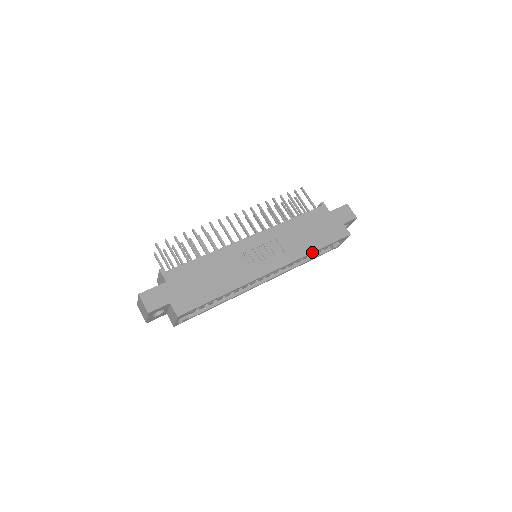
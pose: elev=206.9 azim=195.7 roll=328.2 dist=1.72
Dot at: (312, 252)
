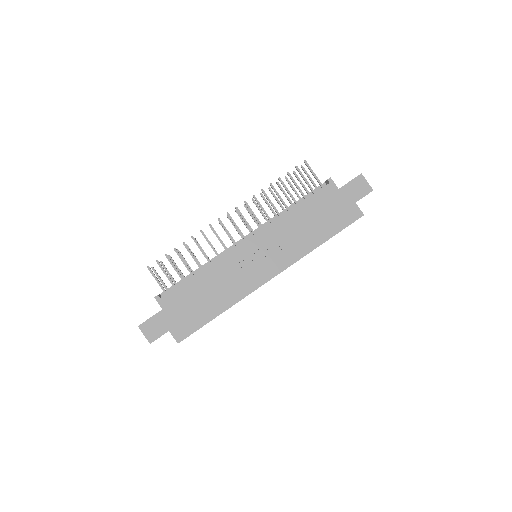
Dot at: (316, 247)
